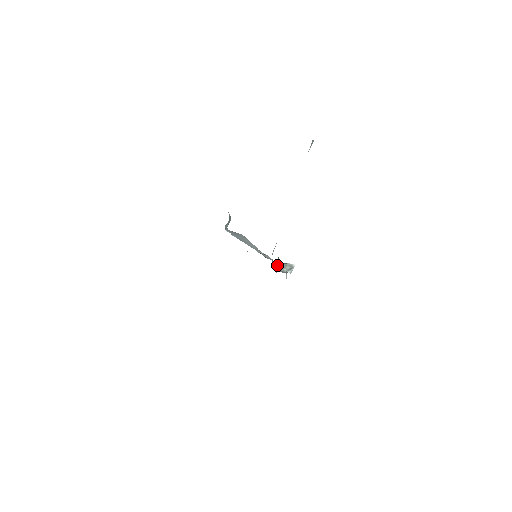
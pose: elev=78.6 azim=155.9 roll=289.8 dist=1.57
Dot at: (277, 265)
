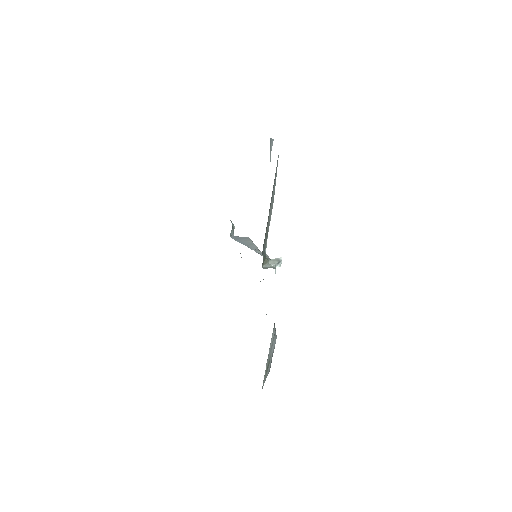
Dot at: (264, 262)
